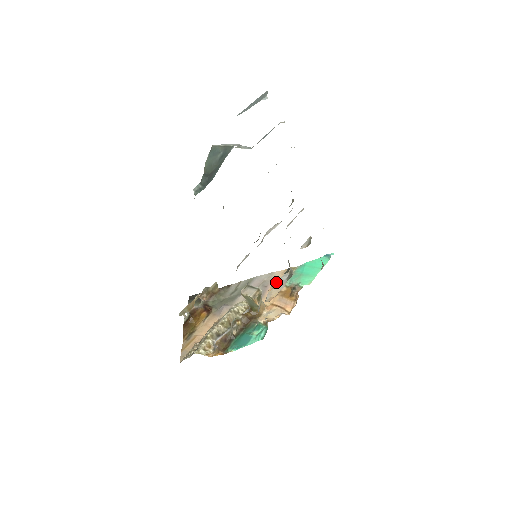
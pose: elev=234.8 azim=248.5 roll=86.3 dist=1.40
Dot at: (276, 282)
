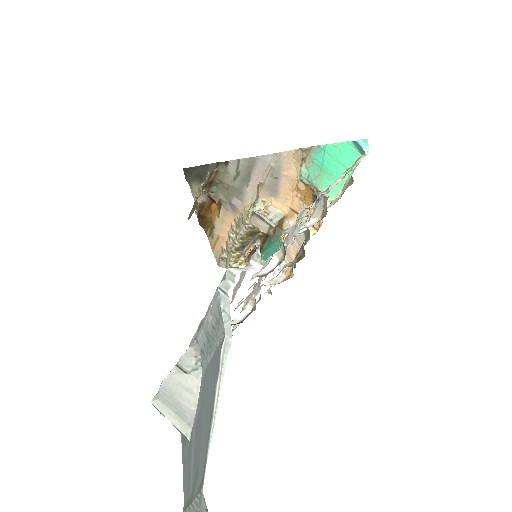
Dot at: (288, 172)
